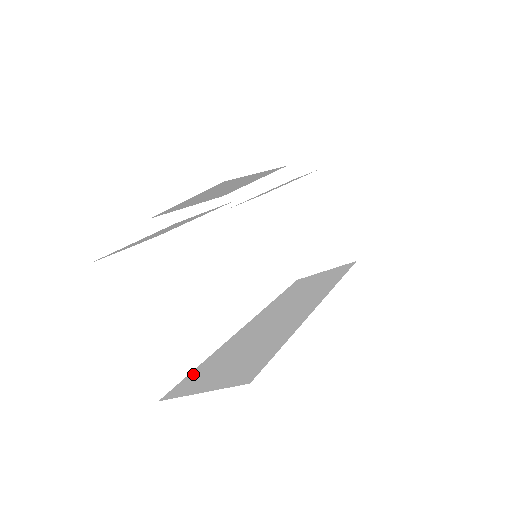
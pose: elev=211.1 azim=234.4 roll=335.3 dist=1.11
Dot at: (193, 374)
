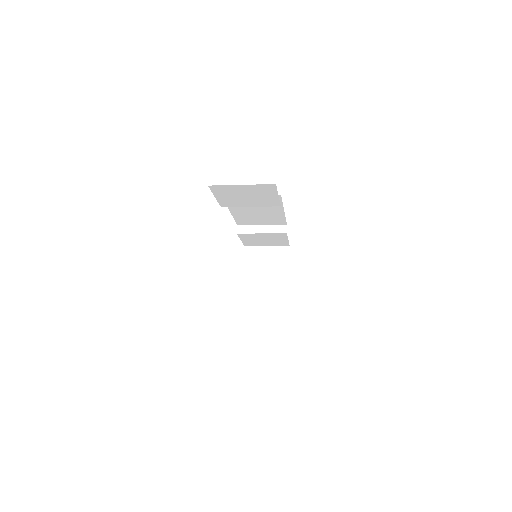
Dot at: occluded
